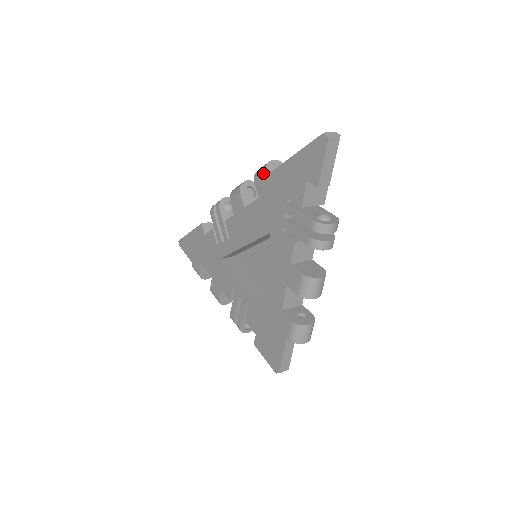
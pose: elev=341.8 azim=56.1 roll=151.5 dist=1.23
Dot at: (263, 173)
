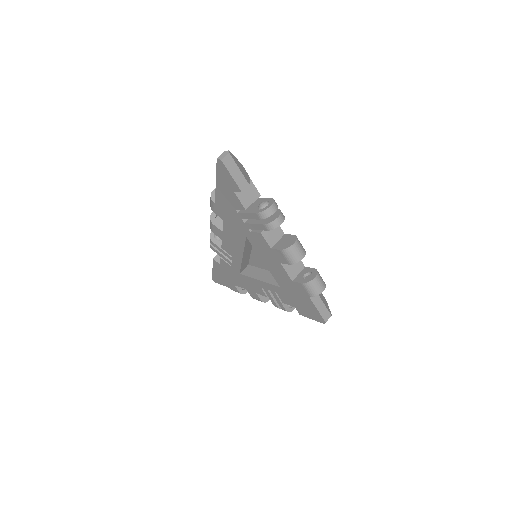
Dot at: (212, 204)
